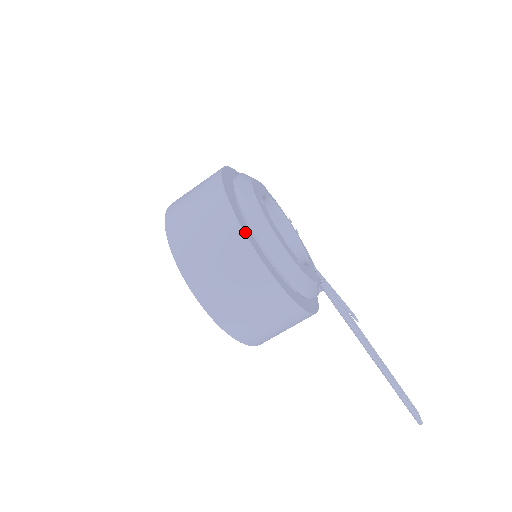
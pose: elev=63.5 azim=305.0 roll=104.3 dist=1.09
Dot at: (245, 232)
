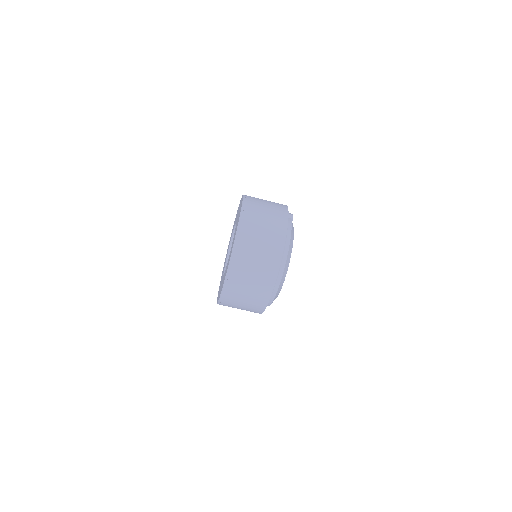
Dot at: occluded
